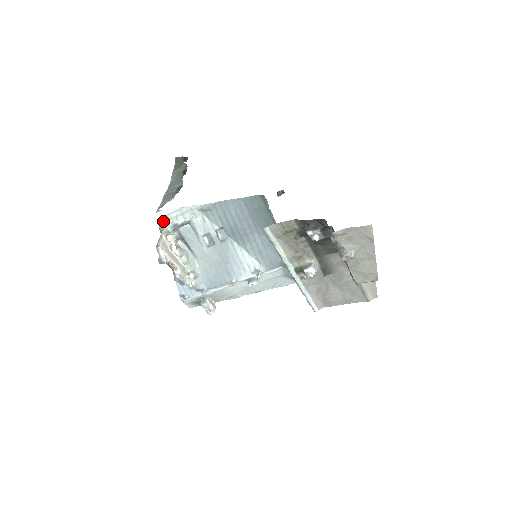
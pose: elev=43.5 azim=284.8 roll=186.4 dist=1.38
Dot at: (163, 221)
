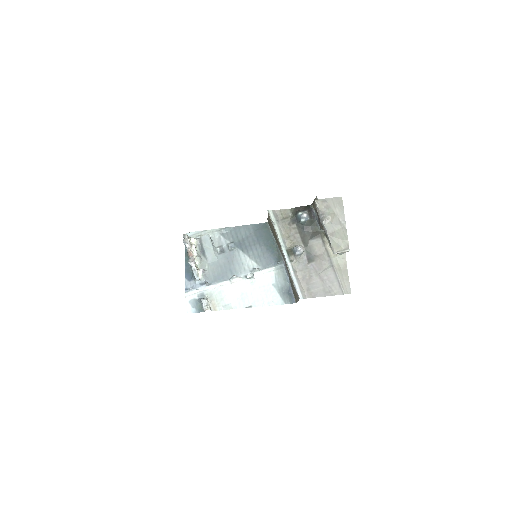
Dot at: occluded
